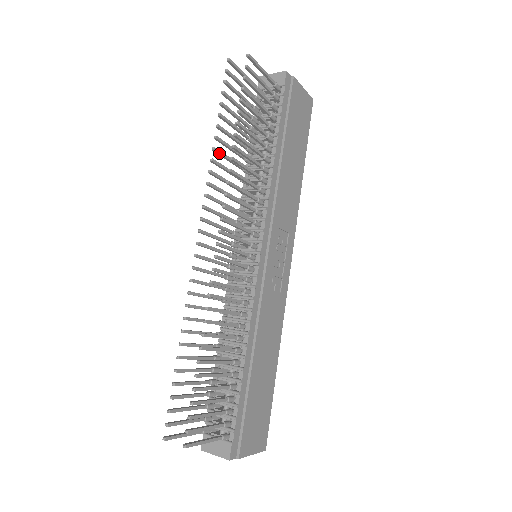
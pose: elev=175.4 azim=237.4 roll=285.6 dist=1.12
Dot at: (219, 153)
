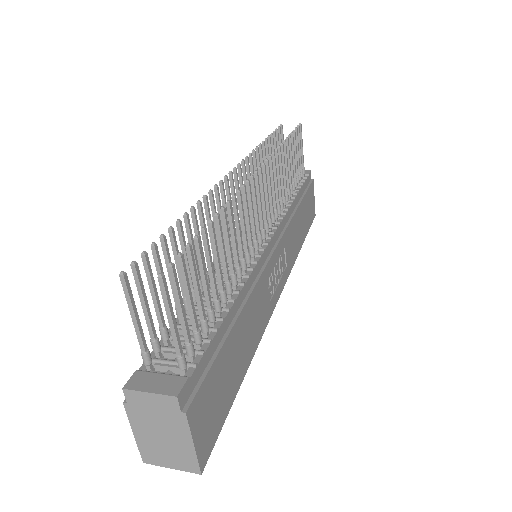
Dot at: (262, 153)
